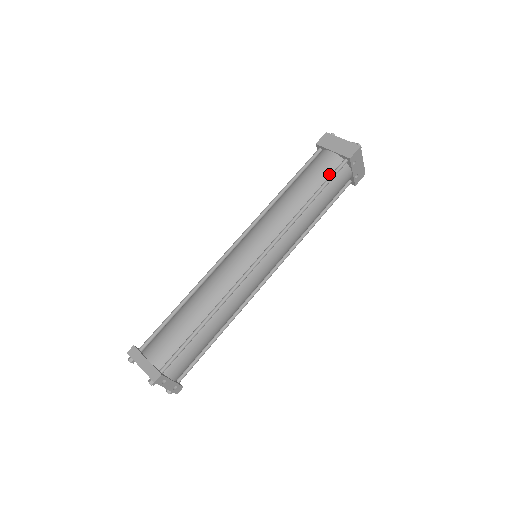
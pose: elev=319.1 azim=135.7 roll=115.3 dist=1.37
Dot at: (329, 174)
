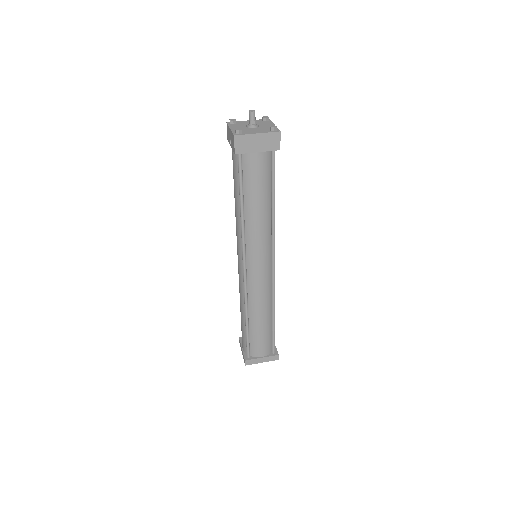
Dot at: (269, 172)
